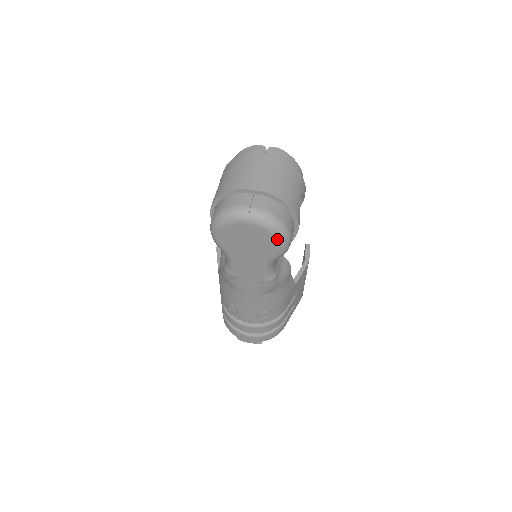
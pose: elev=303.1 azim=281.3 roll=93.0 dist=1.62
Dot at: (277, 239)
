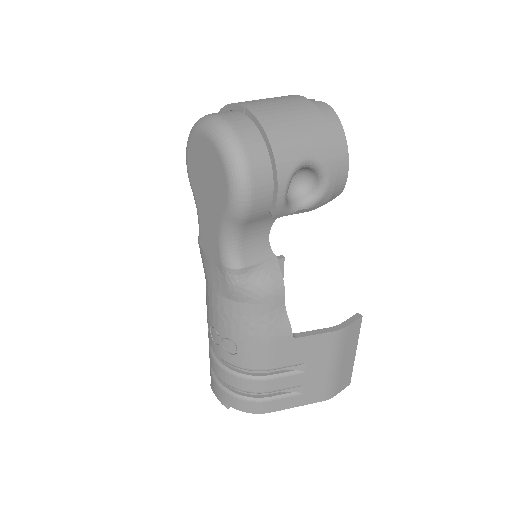
Dot at: (227, 172)
